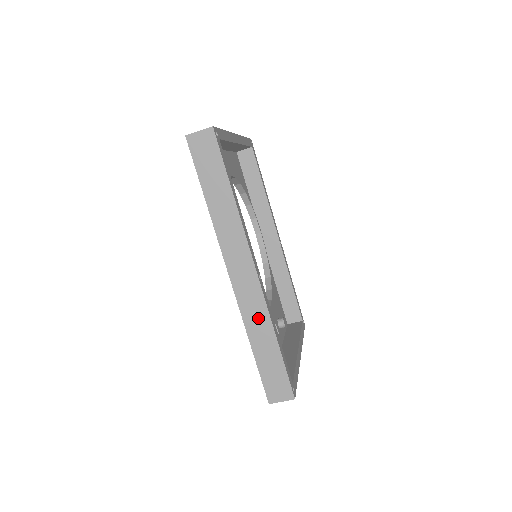
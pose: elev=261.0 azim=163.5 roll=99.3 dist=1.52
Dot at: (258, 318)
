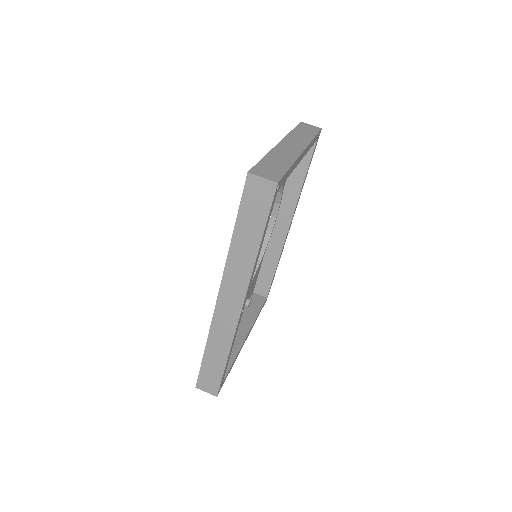
Dot at: (222, 337)
